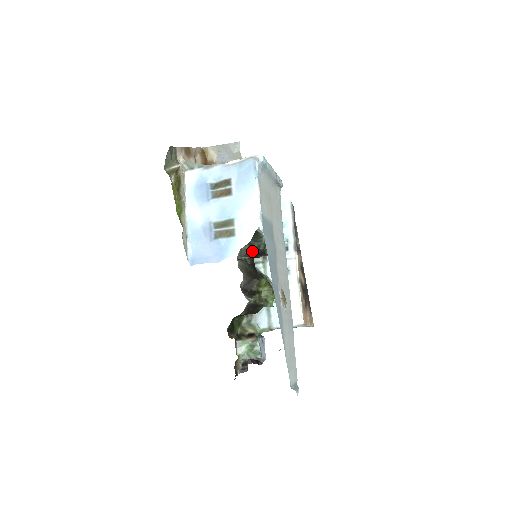
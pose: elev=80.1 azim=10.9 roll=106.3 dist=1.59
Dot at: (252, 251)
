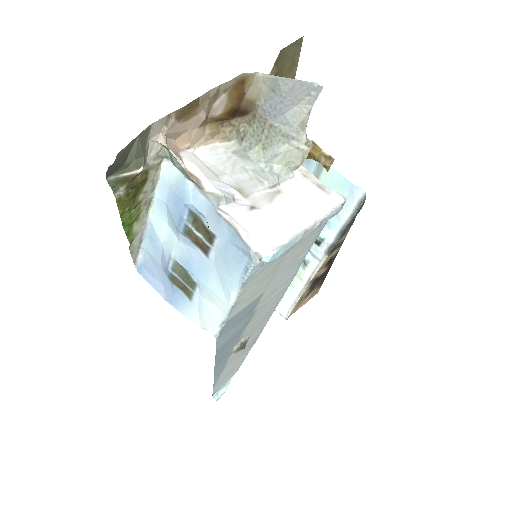
Dot at: occluded
